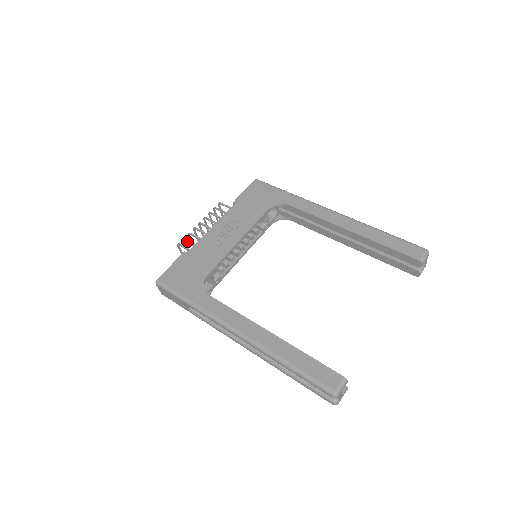
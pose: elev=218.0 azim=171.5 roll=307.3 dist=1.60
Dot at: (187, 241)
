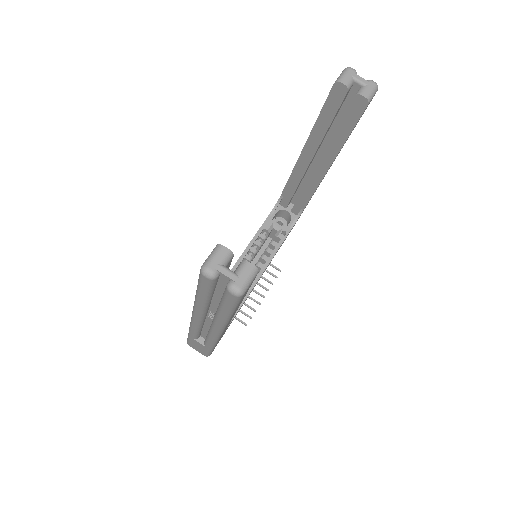
Dot at: occluded
